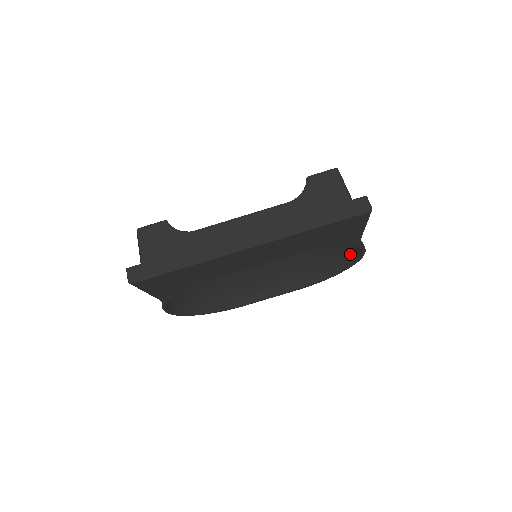
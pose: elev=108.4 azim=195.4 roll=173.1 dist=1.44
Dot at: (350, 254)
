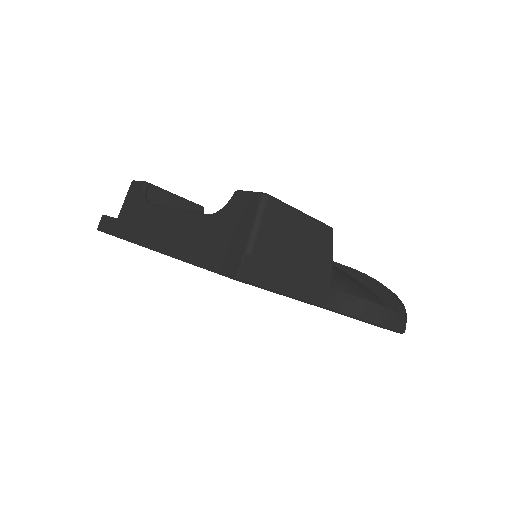
Dot at: occluded
